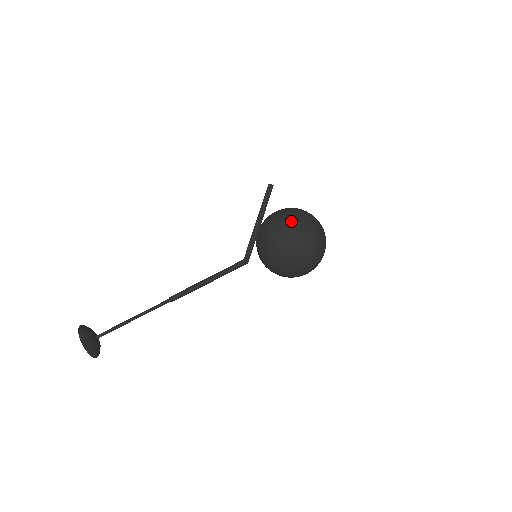
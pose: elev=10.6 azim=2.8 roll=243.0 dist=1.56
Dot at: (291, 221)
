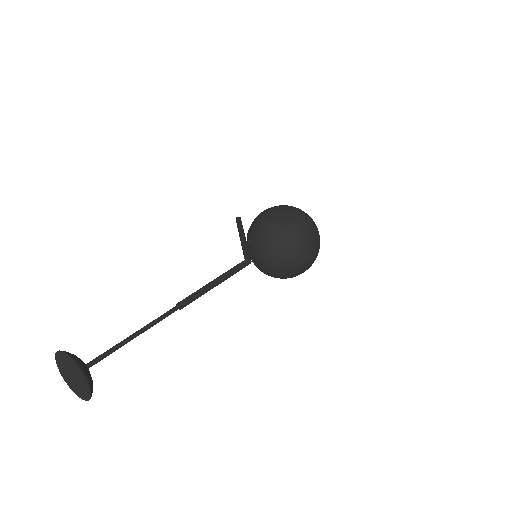
Dot at: occluded
